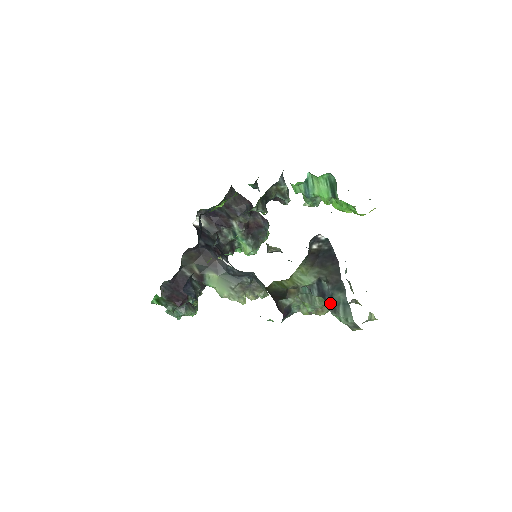
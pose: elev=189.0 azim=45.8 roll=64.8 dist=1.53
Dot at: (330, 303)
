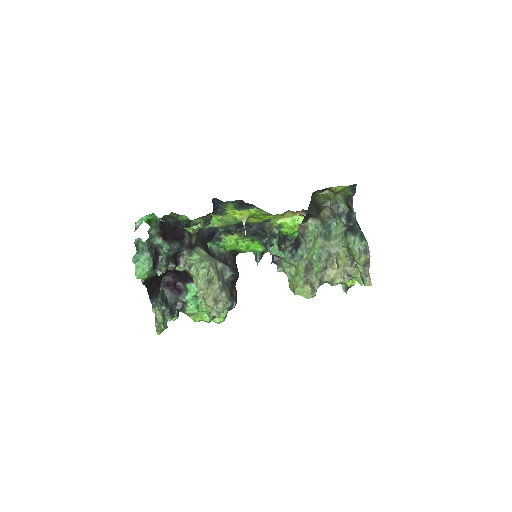
Dot at: (351, 228)
